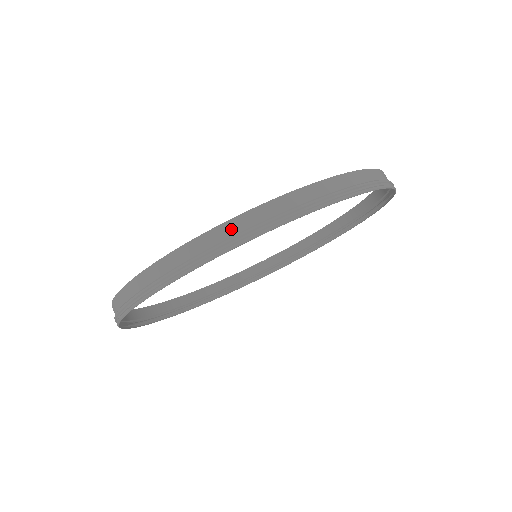
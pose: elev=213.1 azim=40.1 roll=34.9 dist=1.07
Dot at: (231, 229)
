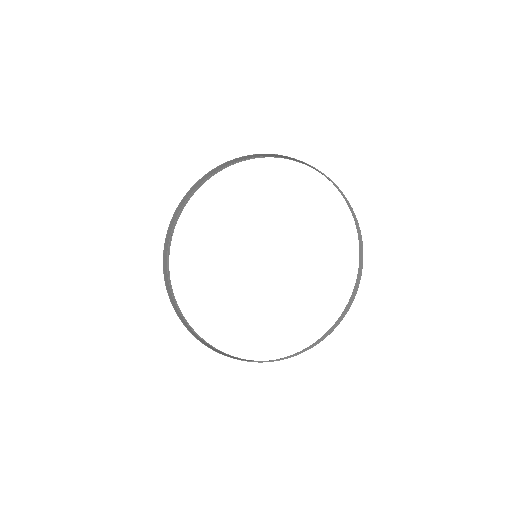
Dot at: (306, 349)
